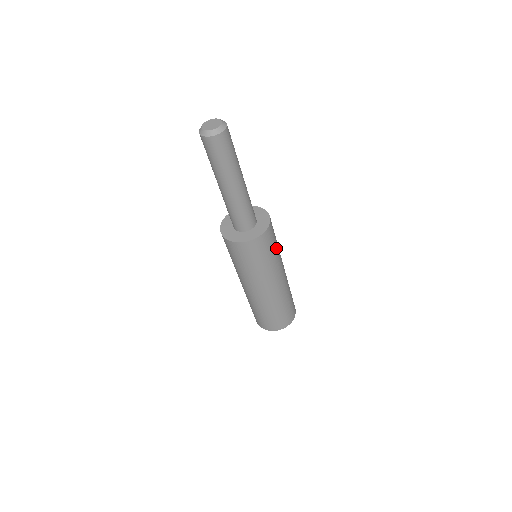
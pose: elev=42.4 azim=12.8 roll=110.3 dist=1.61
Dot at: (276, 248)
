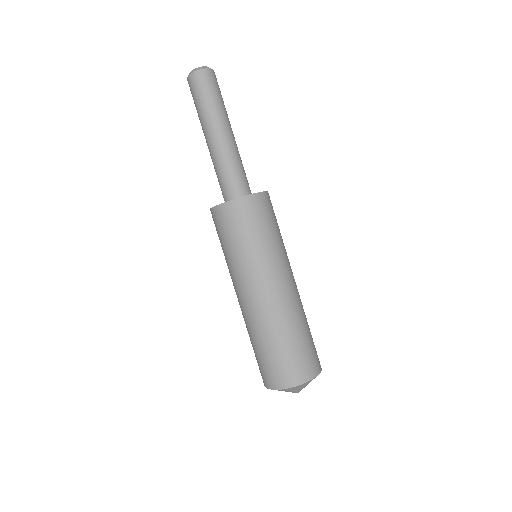
Dot at: occluded
